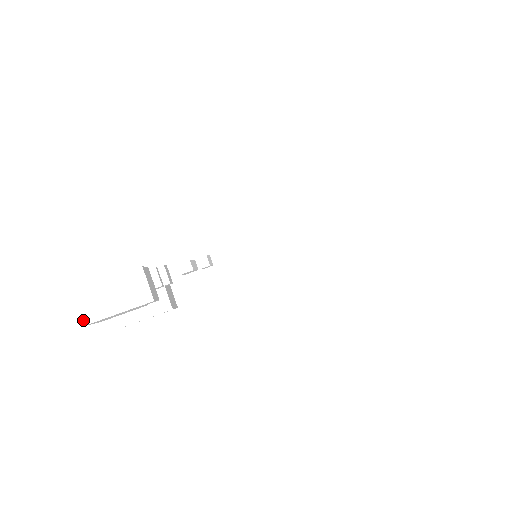
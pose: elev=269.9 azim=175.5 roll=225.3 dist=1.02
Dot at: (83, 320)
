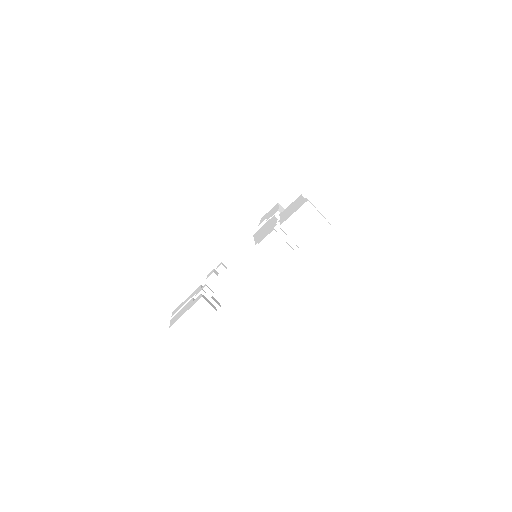
Dot at: (184, 340)
